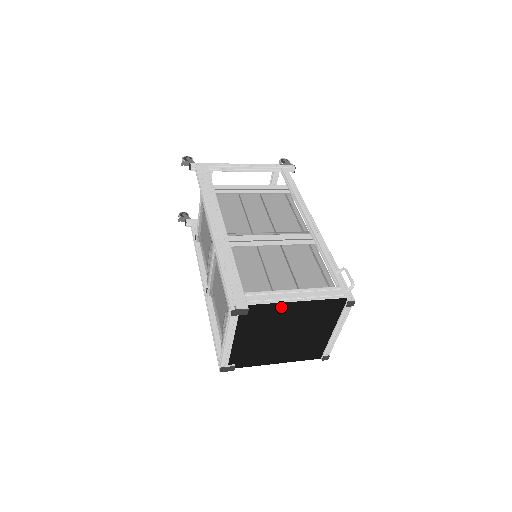
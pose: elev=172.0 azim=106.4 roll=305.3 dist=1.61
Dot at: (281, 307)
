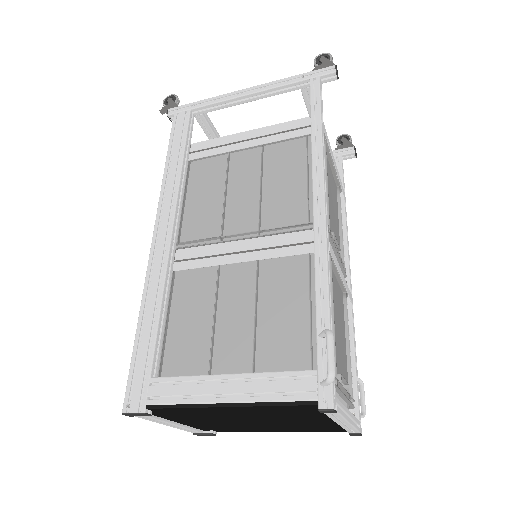
Dot at: (200, 408)
